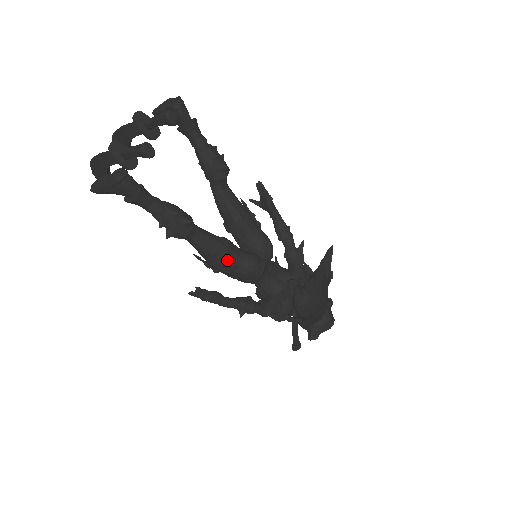
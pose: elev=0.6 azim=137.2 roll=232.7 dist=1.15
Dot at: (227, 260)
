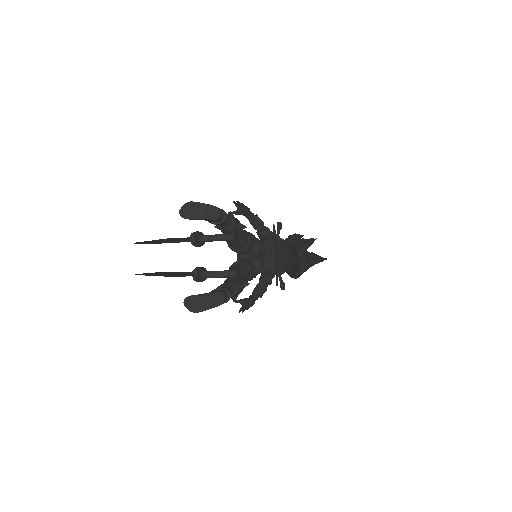
Dot at: (253, 277)
